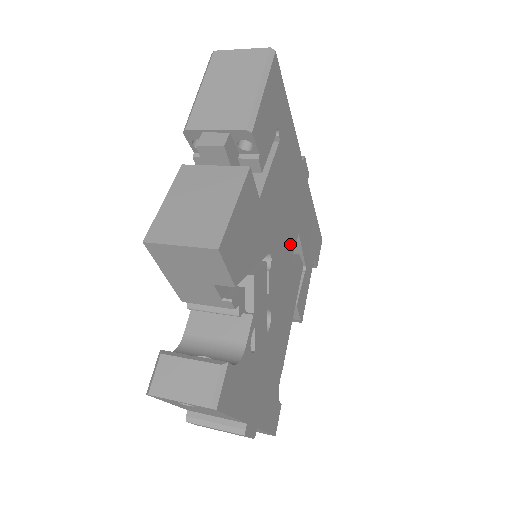
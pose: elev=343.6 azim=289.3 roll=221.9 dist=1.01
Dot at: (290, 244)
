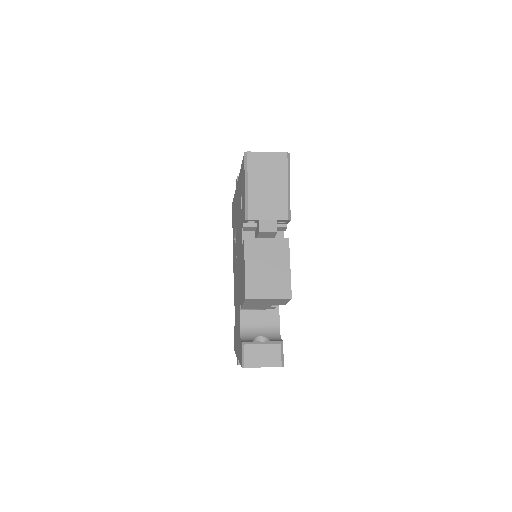
Dot at: occluded
